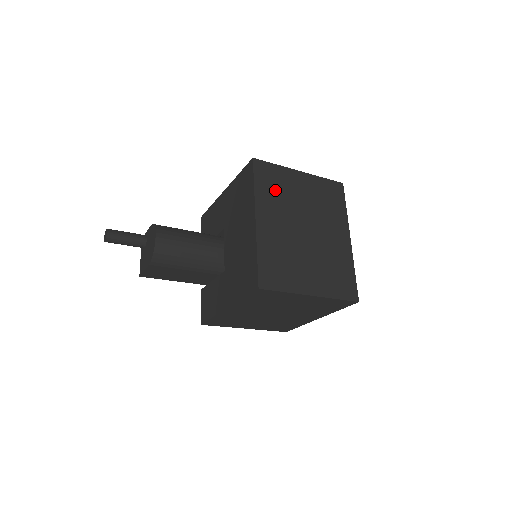
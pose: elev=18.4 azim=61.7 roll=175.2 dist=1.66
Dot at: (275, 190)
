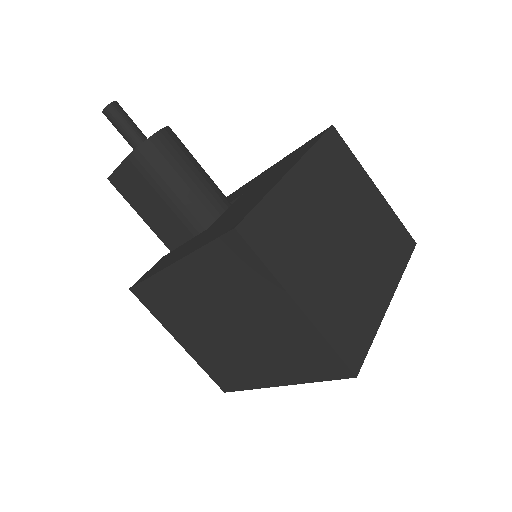
Dot at: (335, 171)
